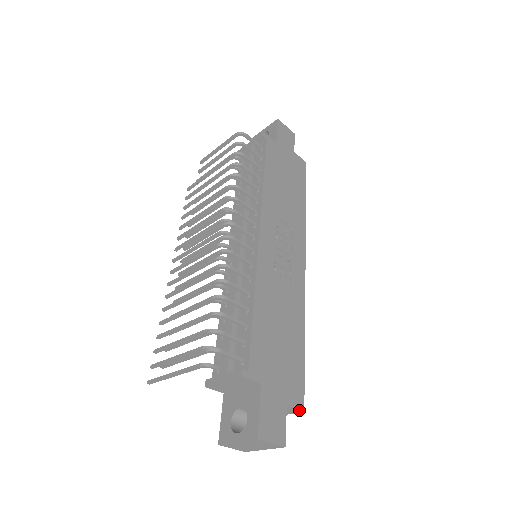
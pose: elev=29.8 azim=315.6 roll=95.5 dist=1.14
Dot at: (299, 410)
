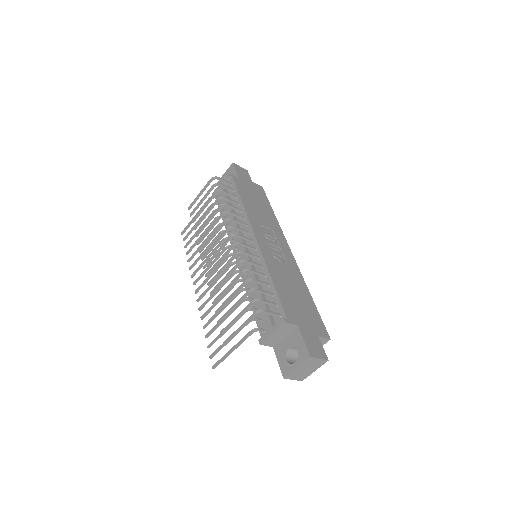
Dot at: (327, 339)
